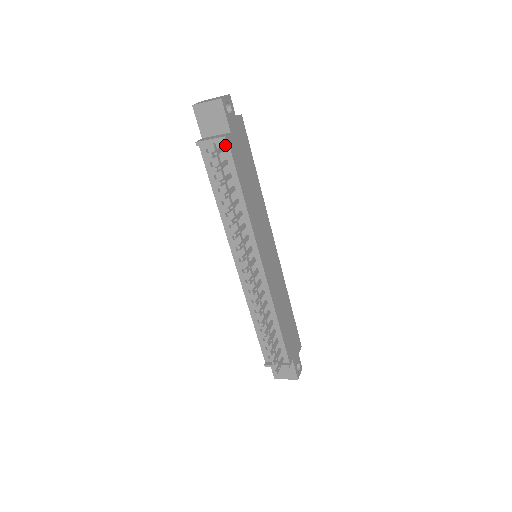
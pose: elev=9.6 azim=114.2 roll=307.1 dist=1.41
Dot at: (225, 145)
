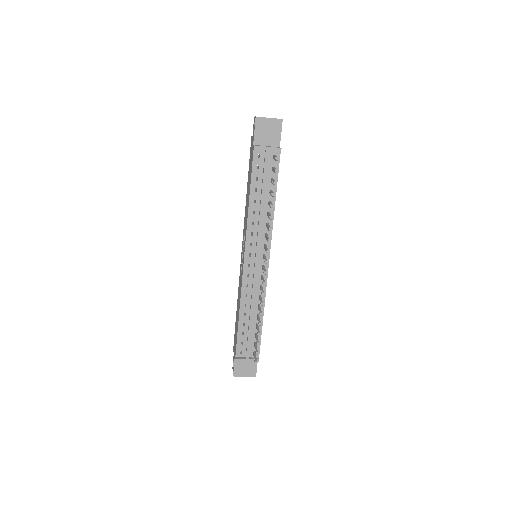
Dot at: (277, 155)
